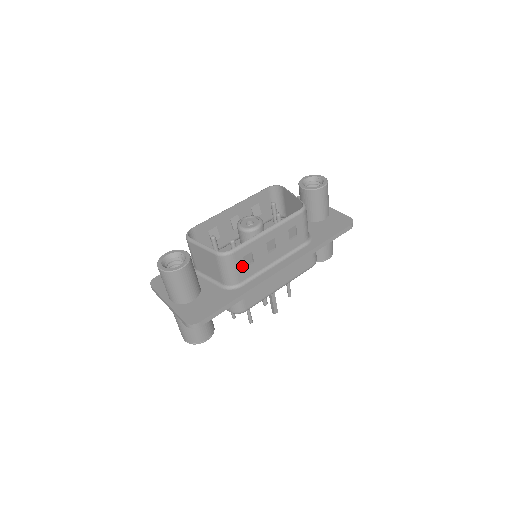
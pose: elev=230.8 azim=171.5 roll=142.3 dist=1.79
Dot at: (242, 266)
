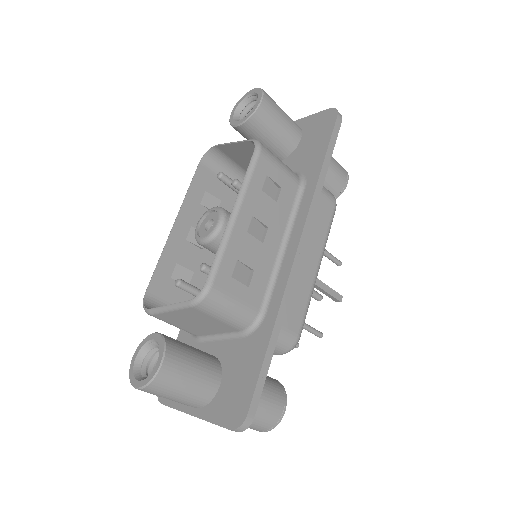
Dot at: (241, 289)
